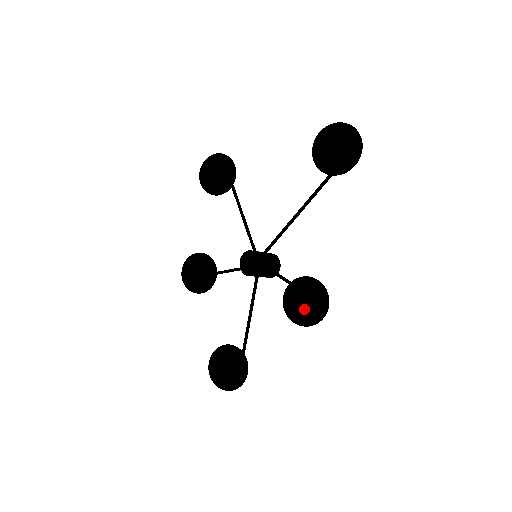
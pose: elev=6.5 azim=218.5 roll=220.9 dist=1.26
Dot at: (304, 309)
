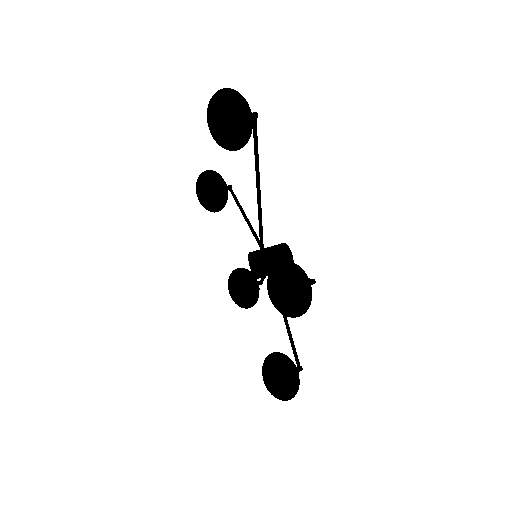
Dot at: (278, 301)
